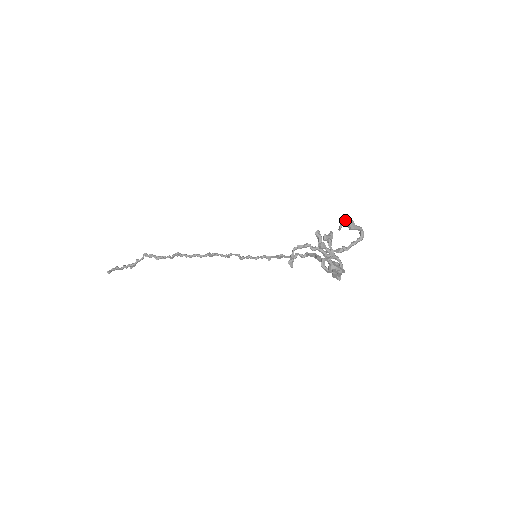
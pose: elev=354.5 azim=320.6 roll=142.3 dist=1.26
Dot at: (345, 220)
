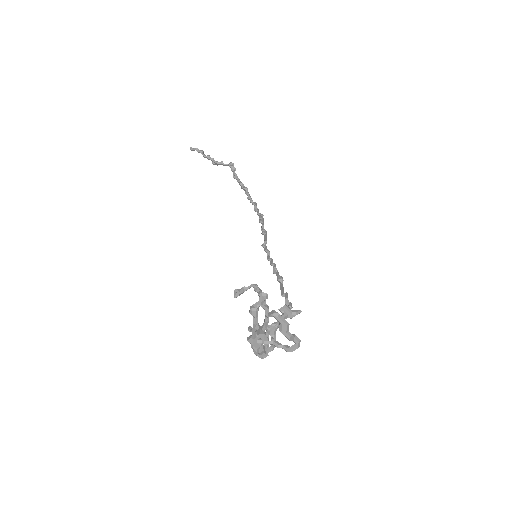
Dot at: (276, 314)
